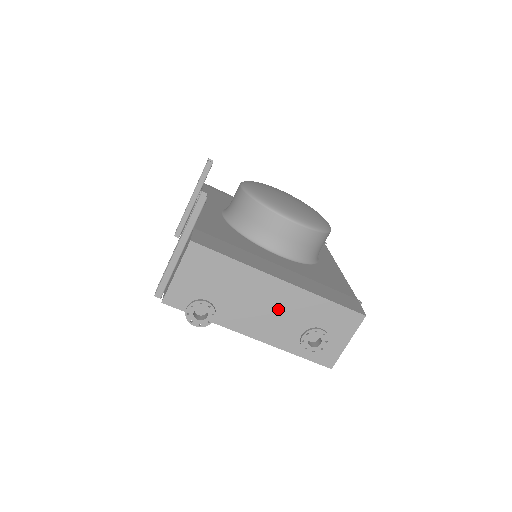
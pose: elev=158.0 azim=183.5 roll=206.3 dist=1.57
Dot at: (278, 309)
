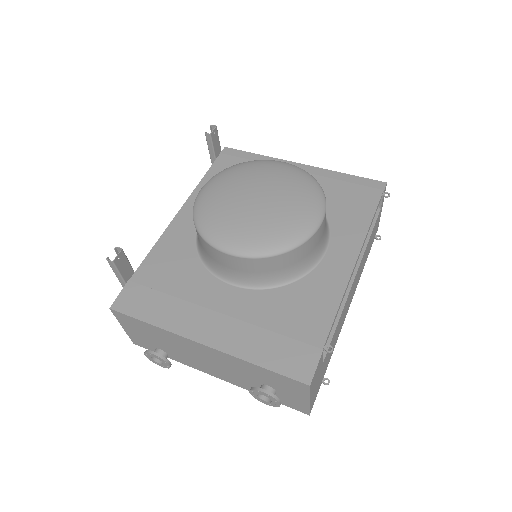
Dot at: (219, 363)
